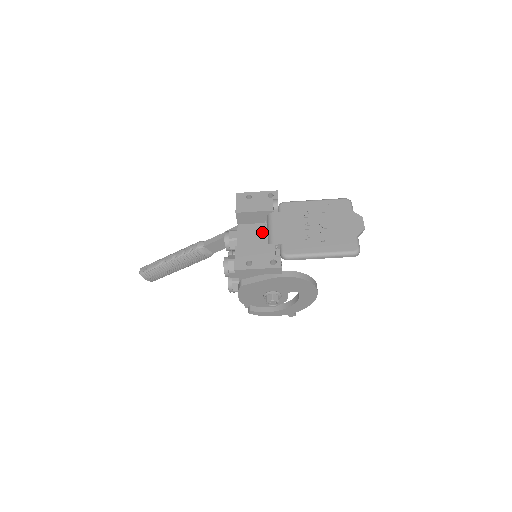
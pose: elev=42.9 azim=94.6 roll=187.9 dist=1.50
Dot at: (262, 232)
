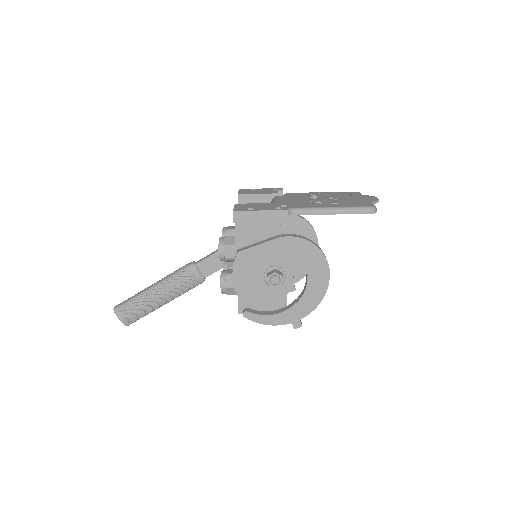
Dot at: occluded
